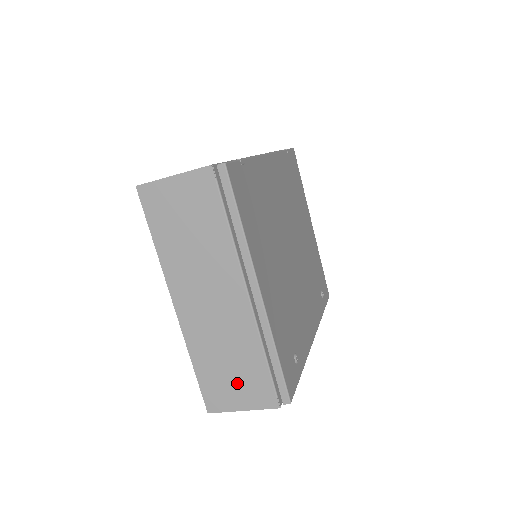
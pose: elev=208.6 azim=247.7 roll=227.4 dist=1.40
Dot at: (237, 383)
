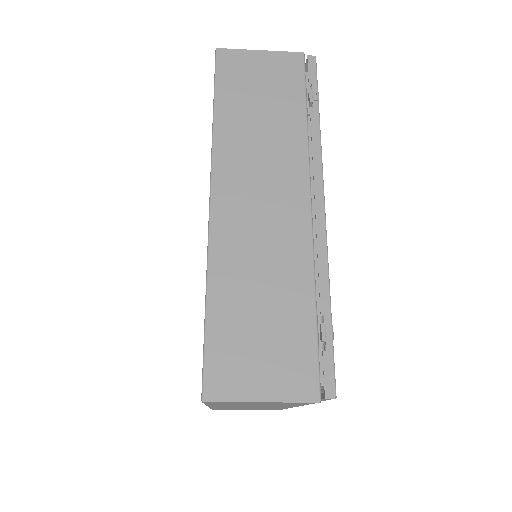
Dot at: (250, 409)
